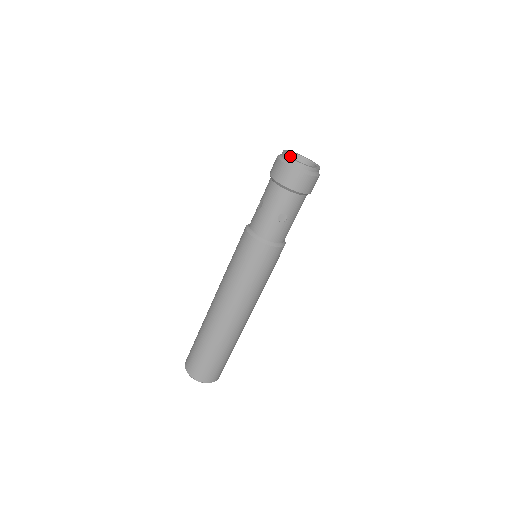
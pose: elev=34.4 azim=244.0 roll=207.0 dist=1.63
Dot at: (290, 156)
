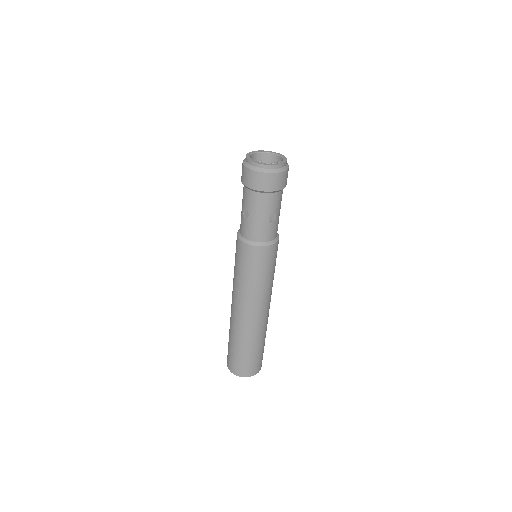
Dot at: (252, 157)
